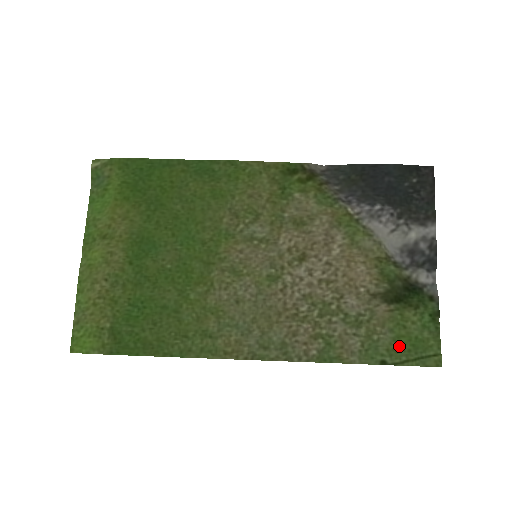
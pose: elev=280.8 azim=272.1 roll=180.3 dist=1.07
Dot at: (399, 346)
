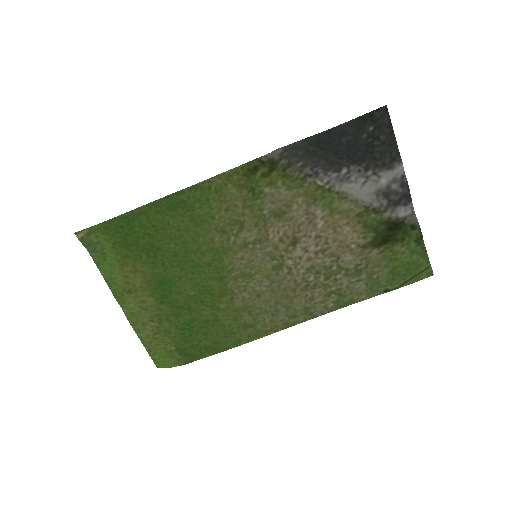
Dot at: (396, 275)
